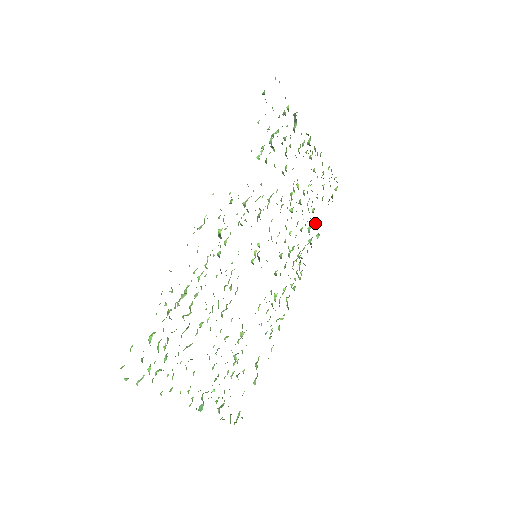
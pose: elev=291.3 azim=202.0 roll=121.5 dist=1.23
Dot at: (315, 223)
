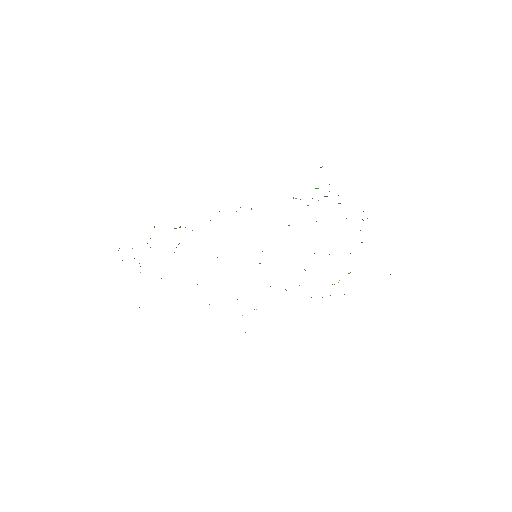
Dot at: occluded
